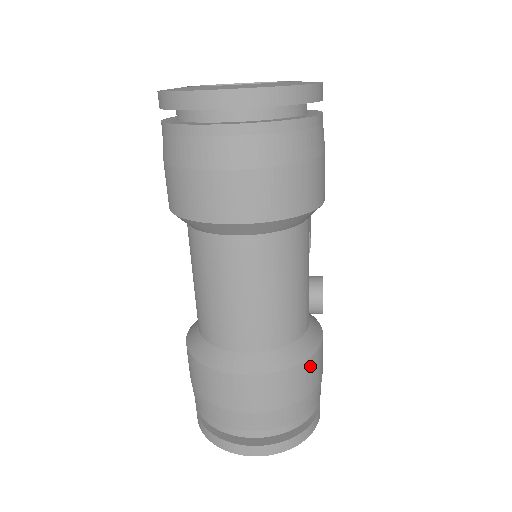
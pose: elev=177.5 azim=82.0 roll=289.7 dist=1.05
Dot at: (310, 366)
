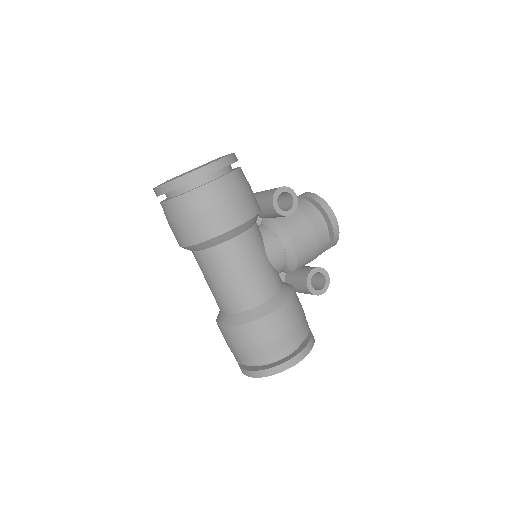
Dot at: (255, 327)
